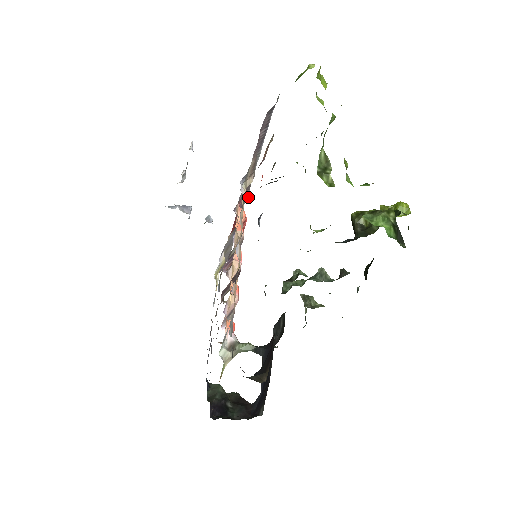
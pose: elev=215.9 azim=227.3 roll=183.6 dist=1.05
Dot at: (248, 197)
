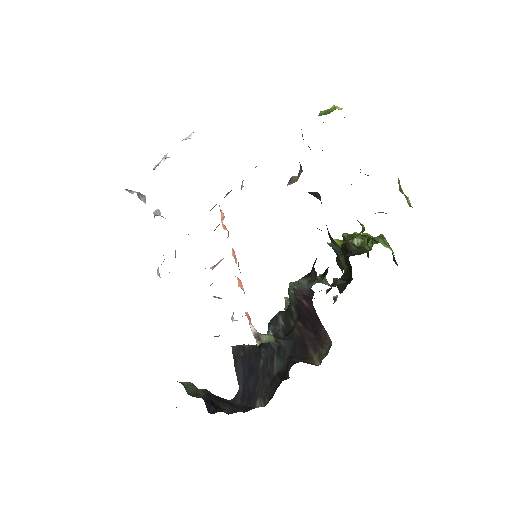
Dot at: occluded
